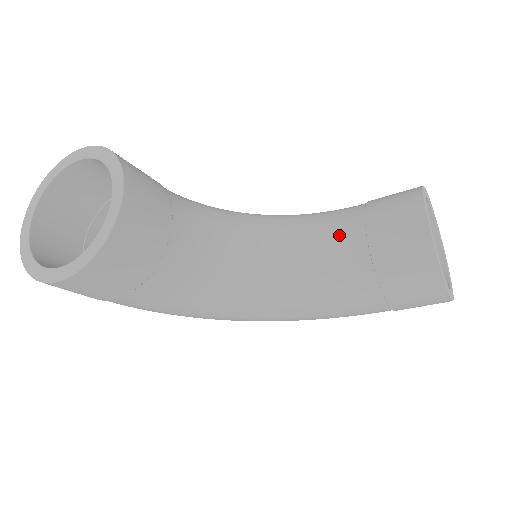
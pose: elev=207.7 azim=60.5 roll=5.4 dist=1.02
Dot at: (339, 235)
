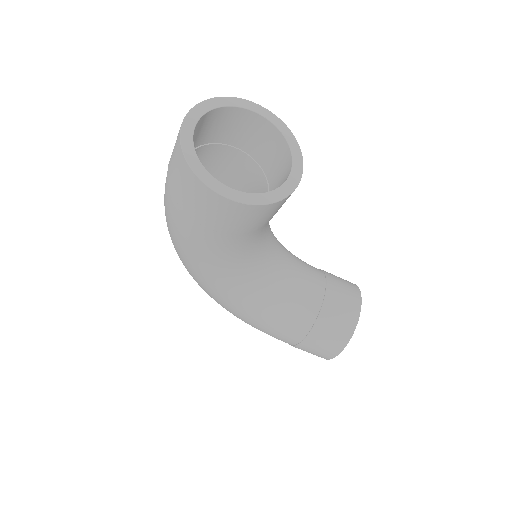
Dot at: (310, 281)
